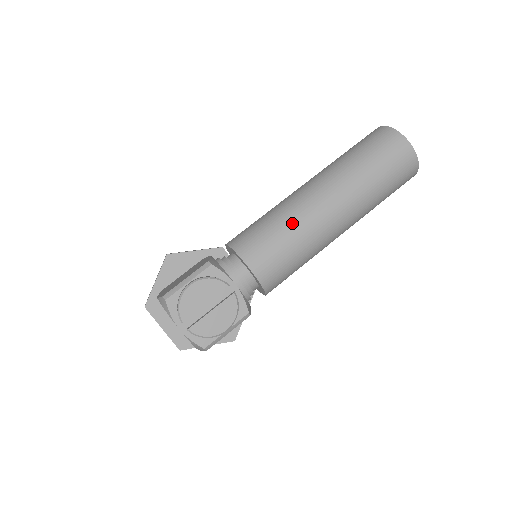
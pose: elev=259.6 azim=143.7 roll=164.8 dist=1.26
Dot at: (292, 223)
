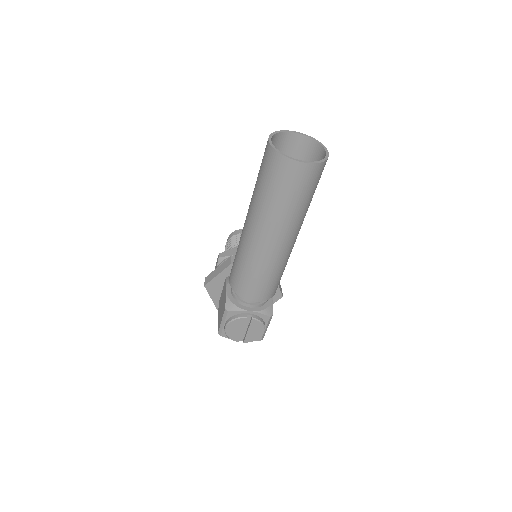
Dot at: (255, 266)
